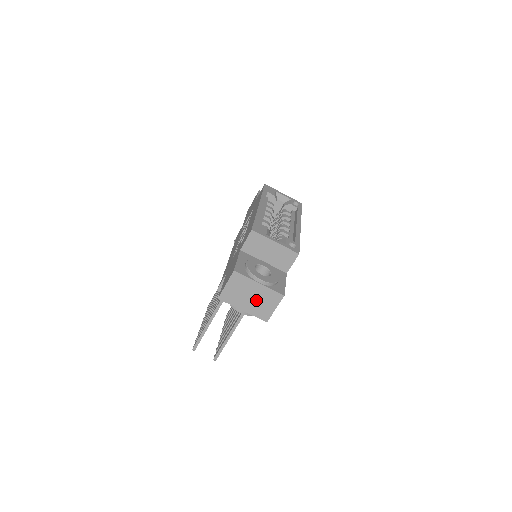
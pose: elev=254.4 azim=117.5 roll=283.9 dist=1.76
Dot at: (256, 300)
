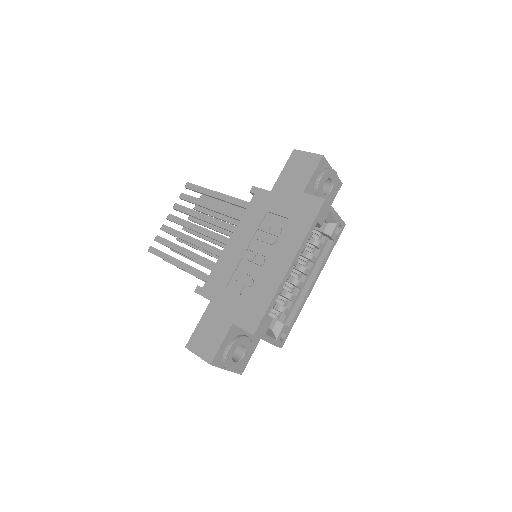
Dot at: occluded
